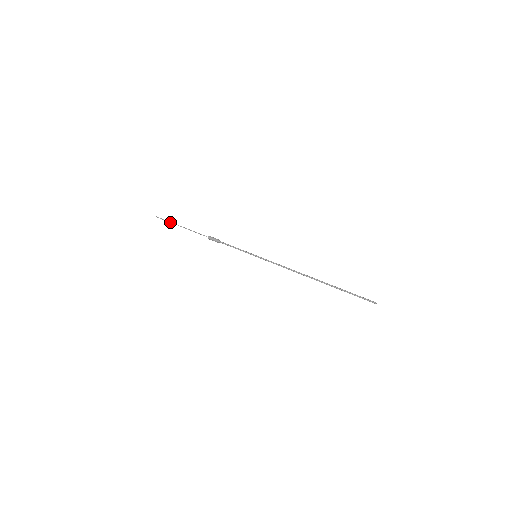
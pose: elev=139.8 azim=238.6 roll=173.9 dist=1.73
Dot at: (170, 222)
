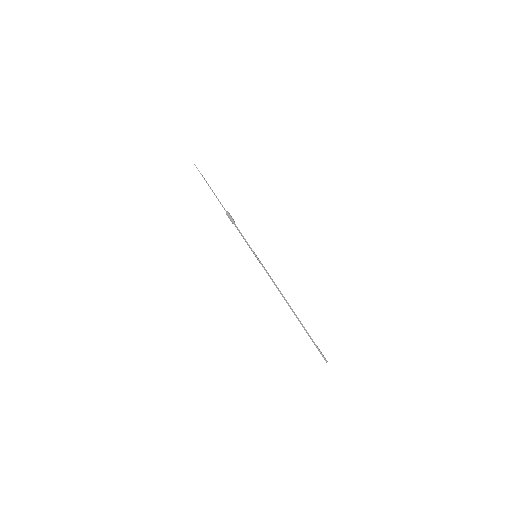
Dot at: occluded
